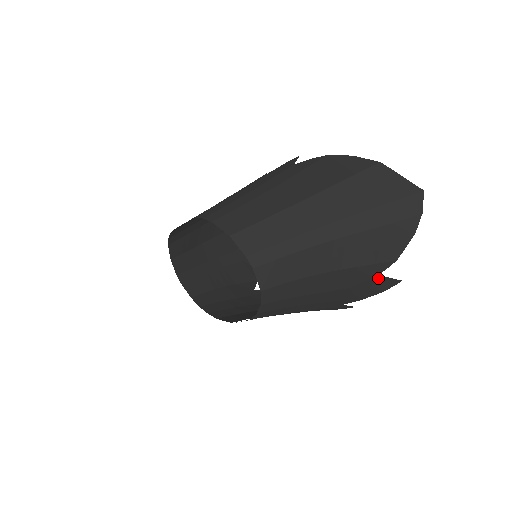
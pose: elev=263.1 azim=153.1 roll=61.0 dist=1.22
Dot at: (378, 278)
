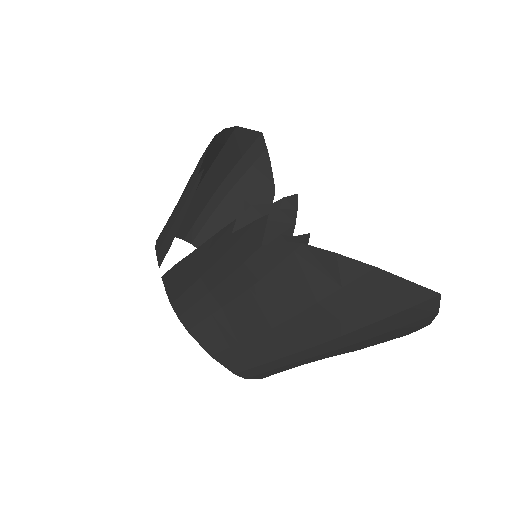
Dot at: occluded
